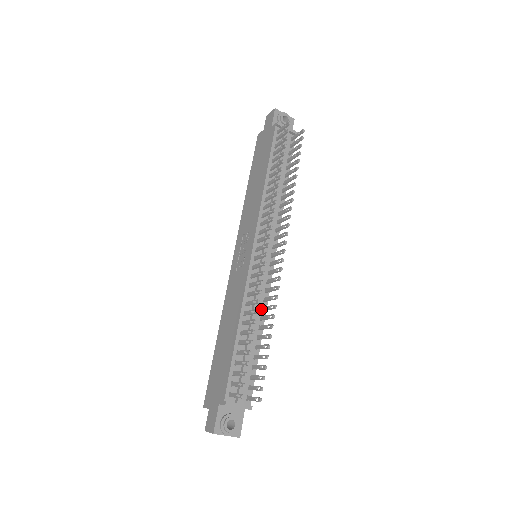
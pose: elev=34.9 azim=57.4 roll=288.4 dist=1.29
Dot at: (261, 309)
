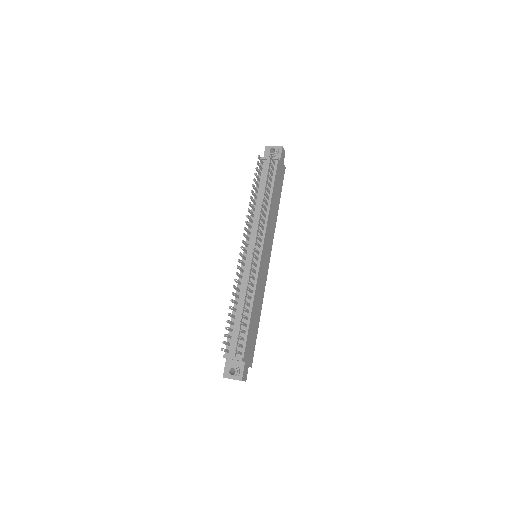
Dot at: (251, 292)
